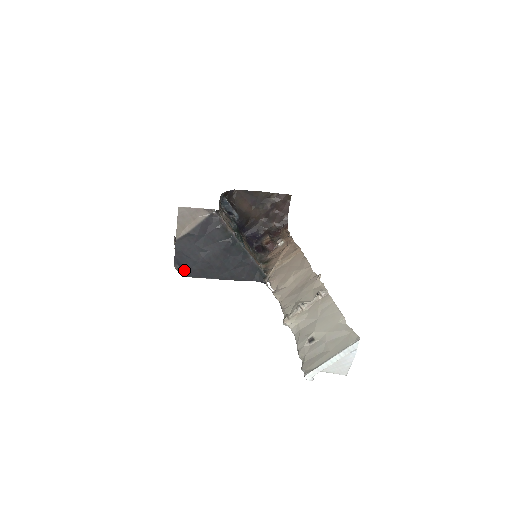
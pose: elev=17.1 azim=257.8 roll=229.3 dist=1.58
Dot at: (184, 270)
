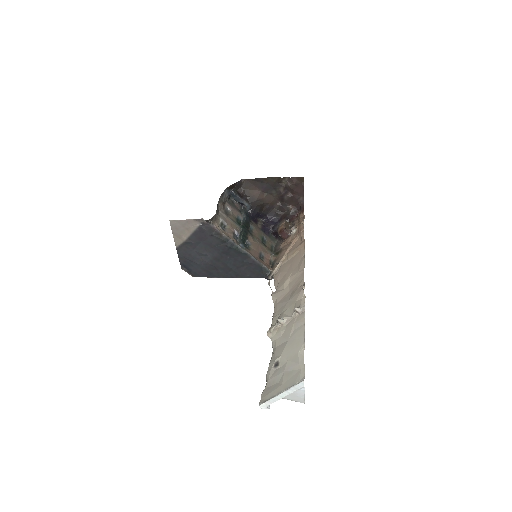
Dot at: (191, 272)
